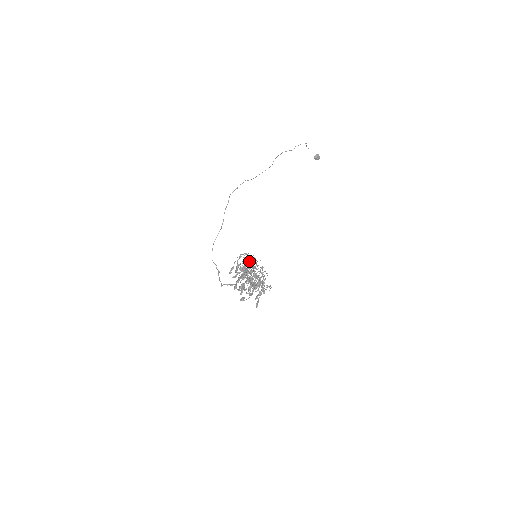
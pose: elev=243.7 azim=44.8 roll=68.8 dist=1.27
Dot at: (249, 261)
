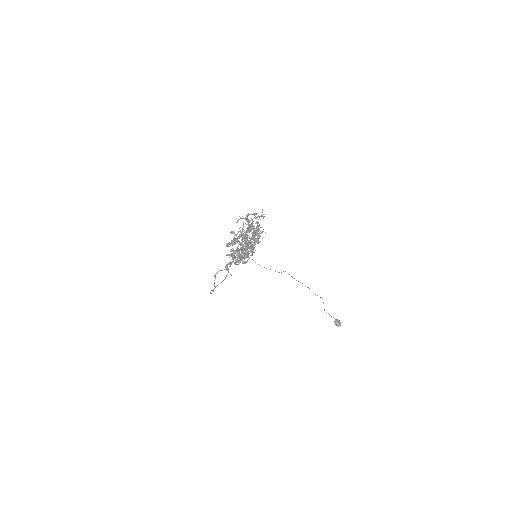
Dot at: occluded
